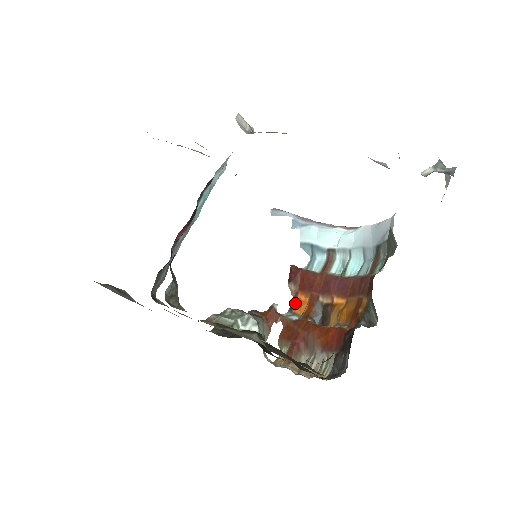
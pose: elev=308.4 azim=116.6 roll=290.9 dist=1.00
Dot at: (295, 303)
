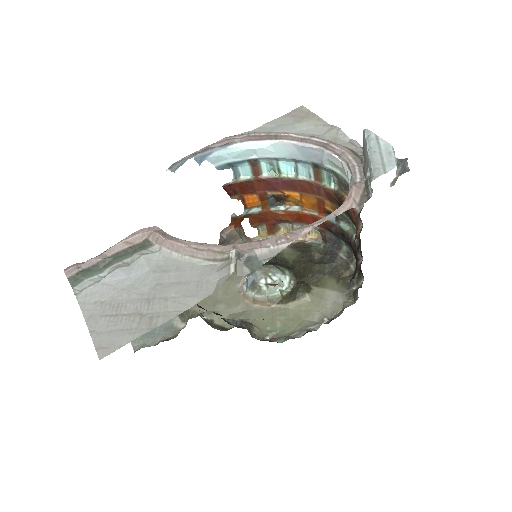
Dot at: (246, 203)
